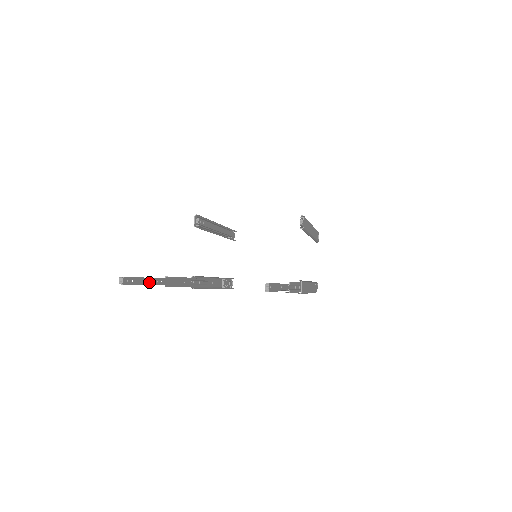
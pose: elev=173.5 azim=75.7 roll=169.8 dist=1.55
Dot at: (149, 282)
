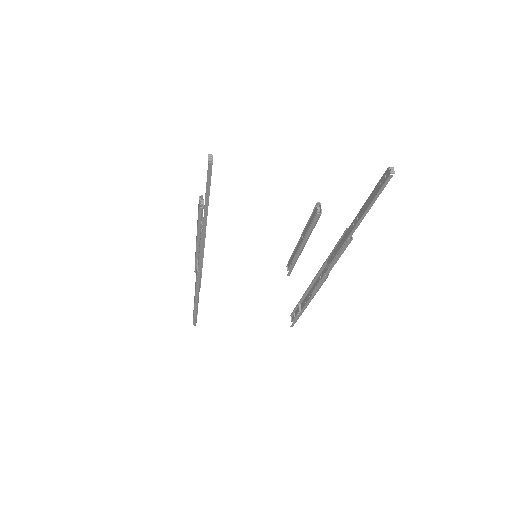
Dot at: (208, 199)
